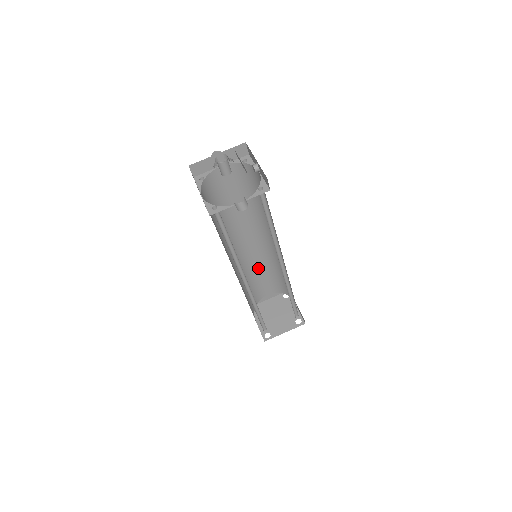
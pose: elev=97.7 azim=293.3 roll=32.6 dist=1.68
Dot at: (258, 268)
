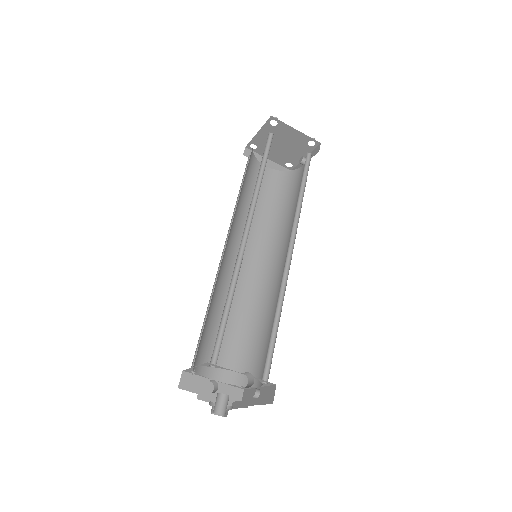
Dot at: occluded
